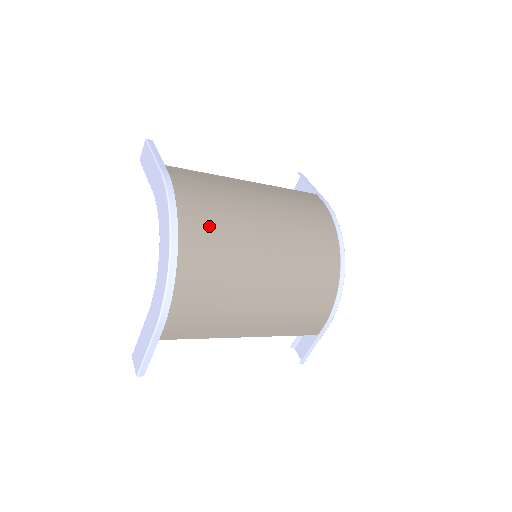
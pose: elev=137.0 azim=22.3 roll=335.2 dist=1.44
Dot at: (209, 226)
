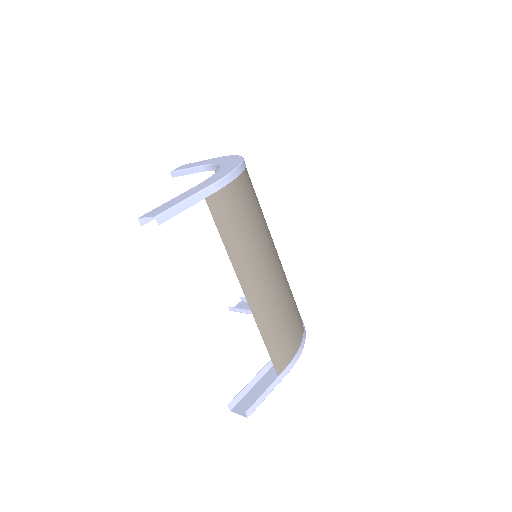
Dot at: occluded
